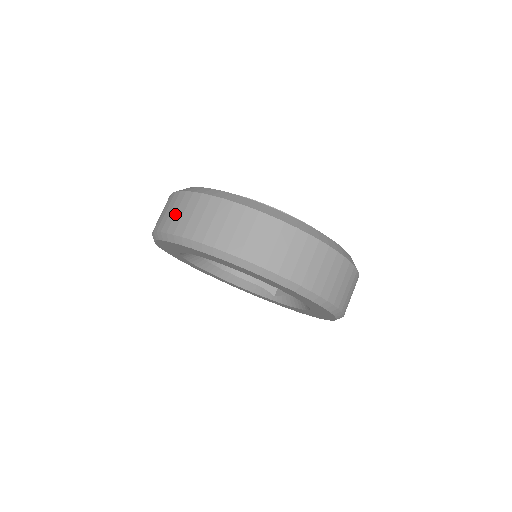
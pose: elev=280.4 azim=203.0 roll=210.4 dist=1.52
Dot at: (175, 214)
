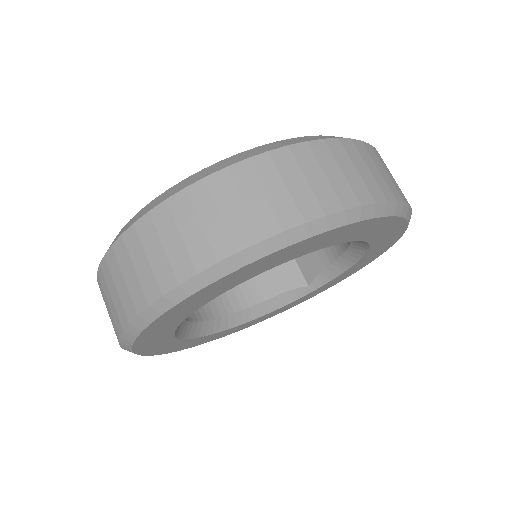
Dot at: (125, 283)
